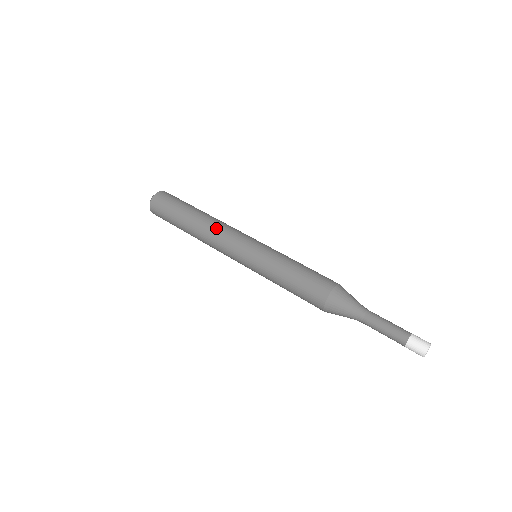
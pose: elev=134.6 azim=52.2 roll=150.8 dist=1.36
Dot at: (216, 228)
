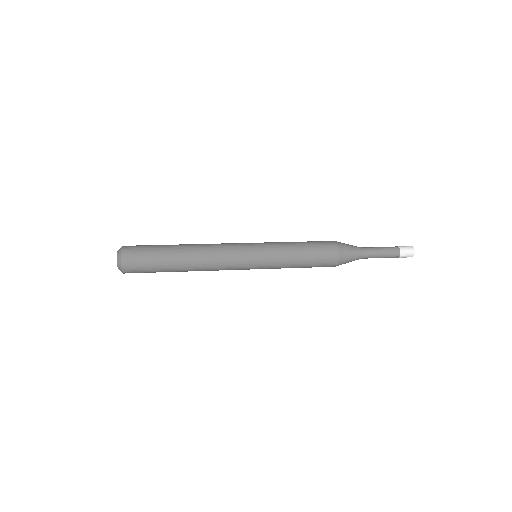
Dot at: occluded
